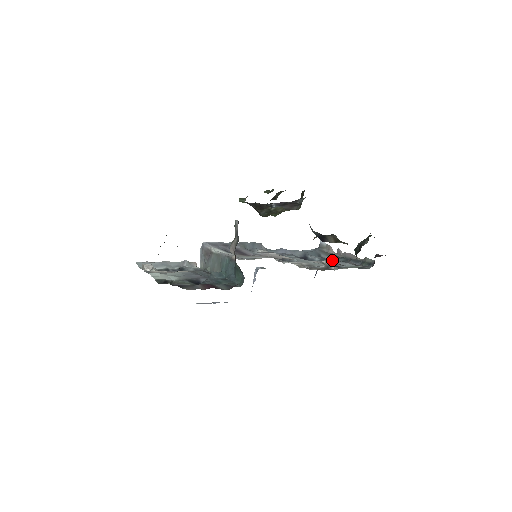
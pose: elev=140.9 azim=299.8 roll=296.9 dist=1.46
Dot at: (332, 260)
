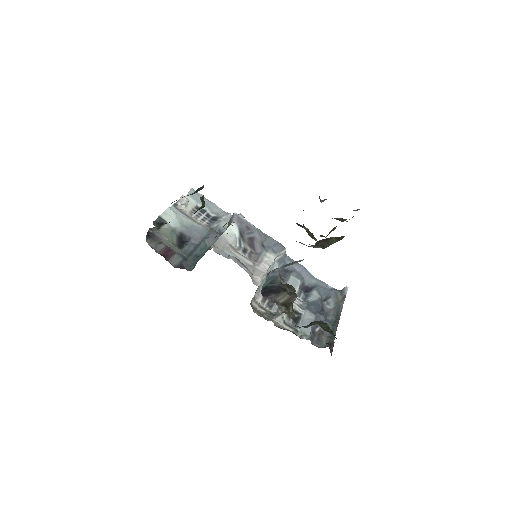
Dot at: (319, 311)
